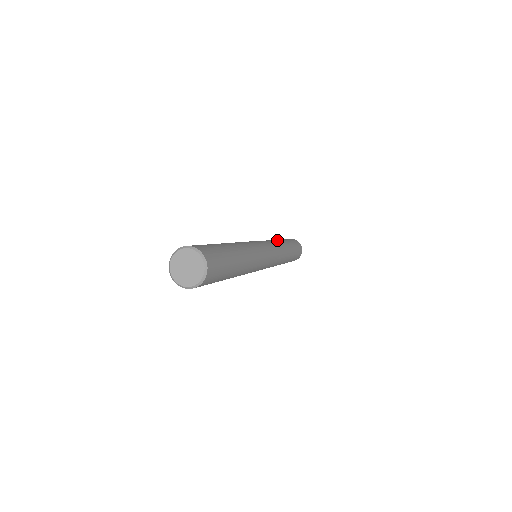
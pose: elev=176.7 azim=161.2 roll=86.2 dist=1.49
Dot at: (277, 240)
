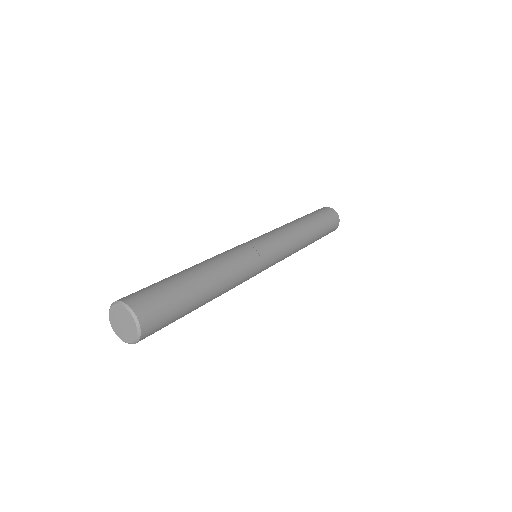
Dot at: (300, 227)
